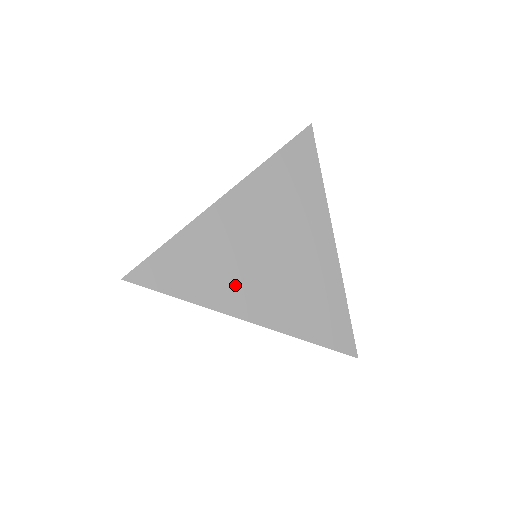
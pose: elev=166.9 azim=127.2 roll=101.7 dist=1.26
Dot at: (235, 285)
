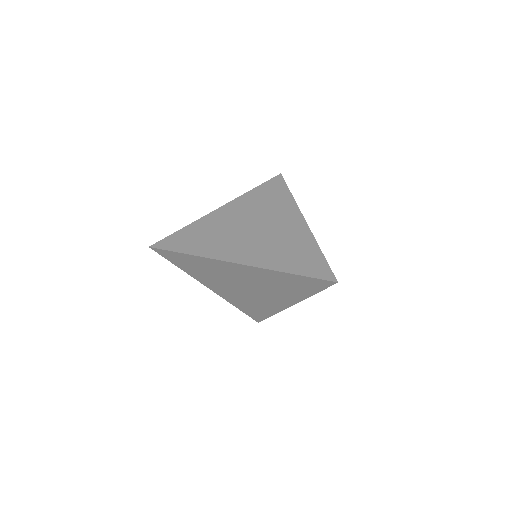
Dot at: (229, 246)
